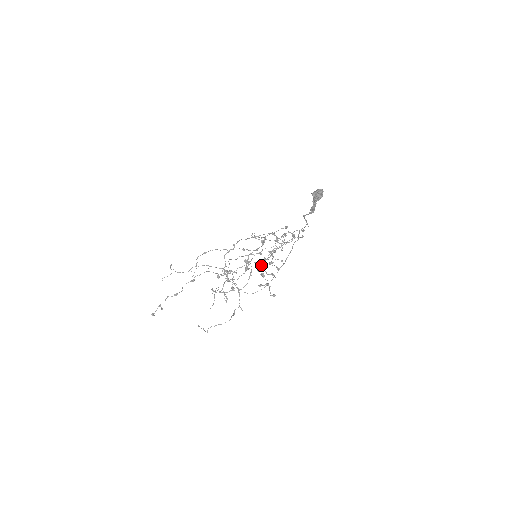
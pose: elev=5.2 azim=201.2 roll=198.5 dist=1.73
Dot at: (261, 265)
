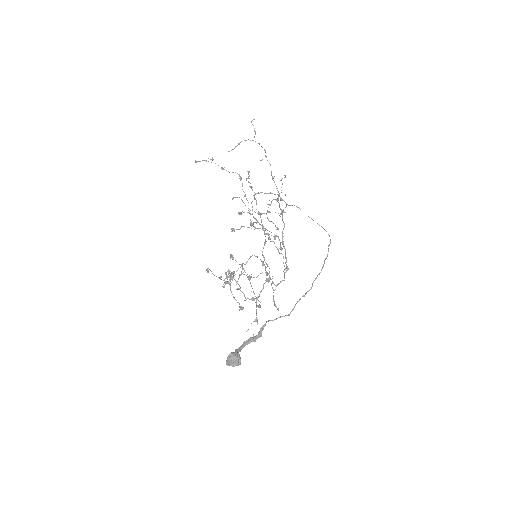
Dot at: (227, 276)
